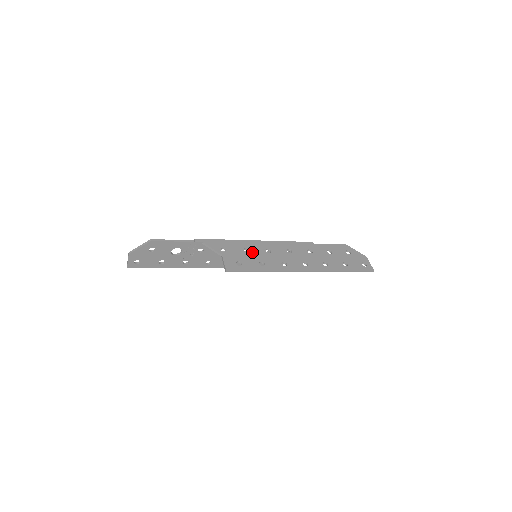
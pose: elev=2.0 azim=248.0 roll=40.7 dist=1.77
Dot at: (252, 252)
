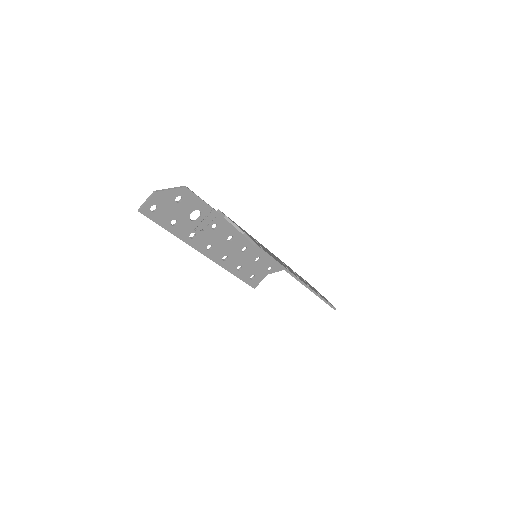
Dot at: (262, 246)
